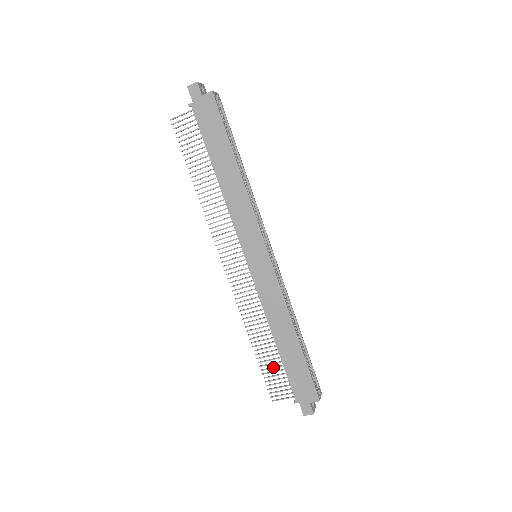
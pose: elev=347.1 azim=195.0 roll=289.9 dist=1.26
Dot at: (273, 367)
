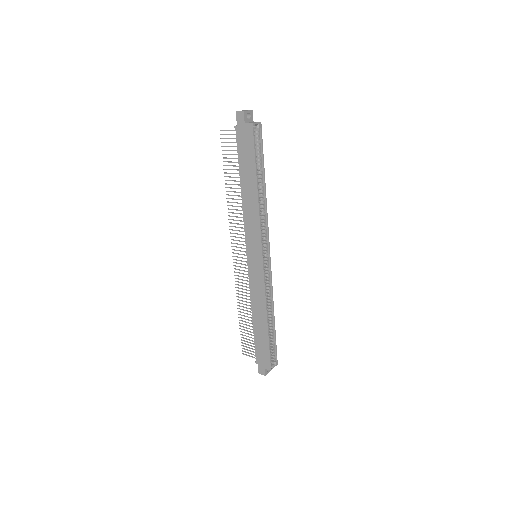
Dot at: (248, 334)
